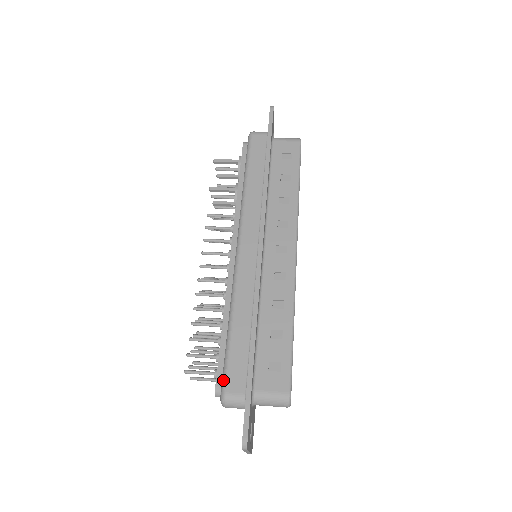
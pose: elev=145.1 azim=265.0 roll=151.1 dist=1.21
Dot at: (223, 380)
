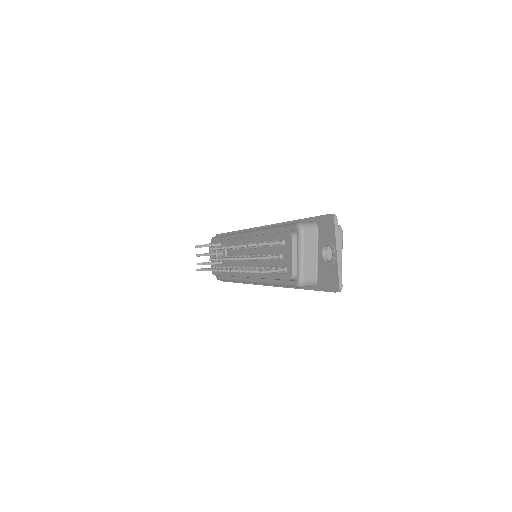
Dot at: (291, 224)
